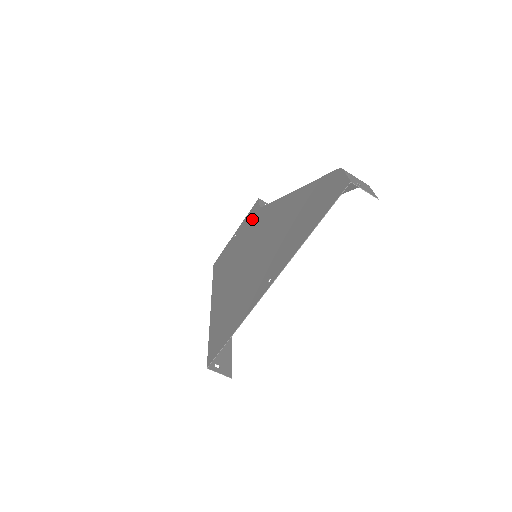
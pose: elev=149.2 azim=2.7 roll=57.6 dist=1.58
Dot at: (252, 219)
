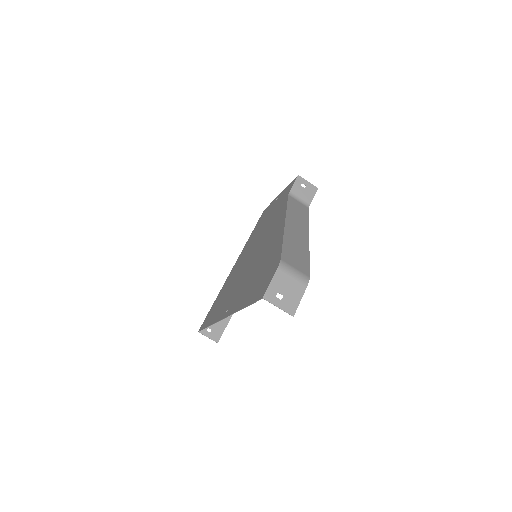
Dot at: (282, 200)
